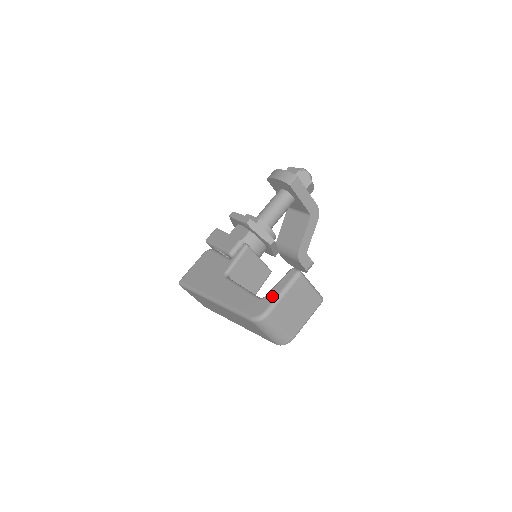
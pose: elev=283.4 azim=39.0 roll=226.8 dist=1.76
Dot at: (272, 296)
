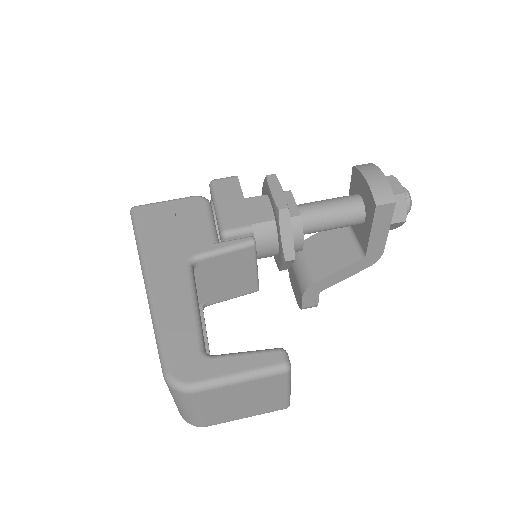
Dot at: (221, 368)
